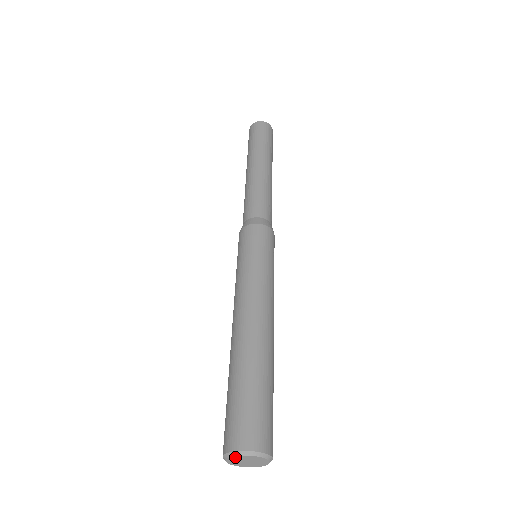
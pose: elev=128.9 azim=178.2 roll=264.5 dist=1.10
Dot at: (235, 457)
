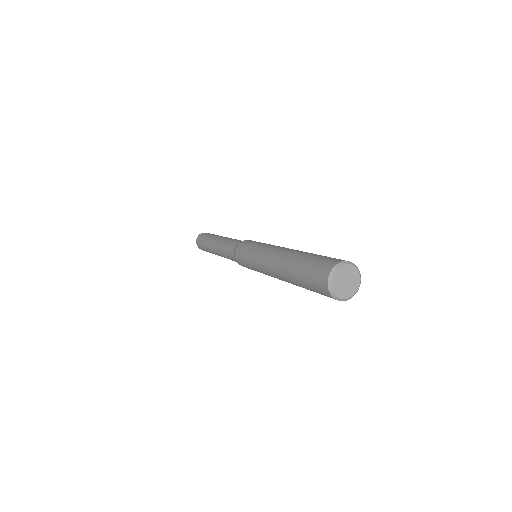
Dot at: (341, 268)
